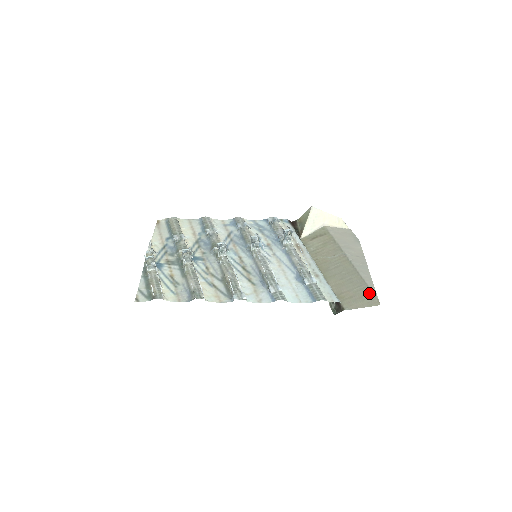
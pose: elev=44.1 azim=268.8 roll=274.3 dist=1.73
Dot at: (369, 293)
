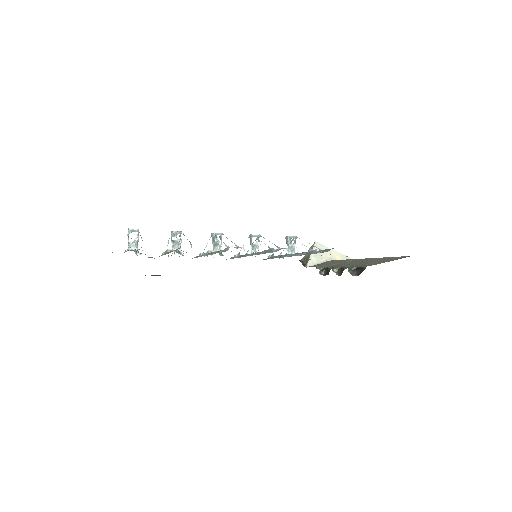
Dot at: (395, 257)
